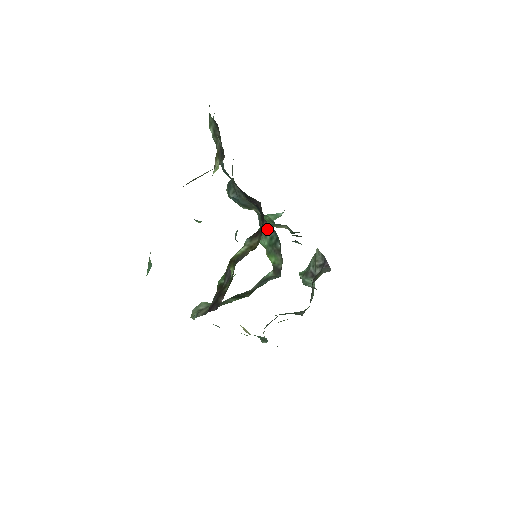
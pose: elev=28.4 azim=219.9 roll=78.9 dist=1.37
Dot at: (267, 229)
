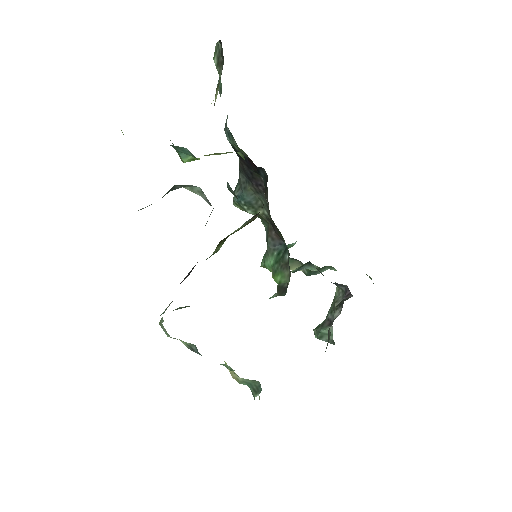
Dot at: (275, 242)
